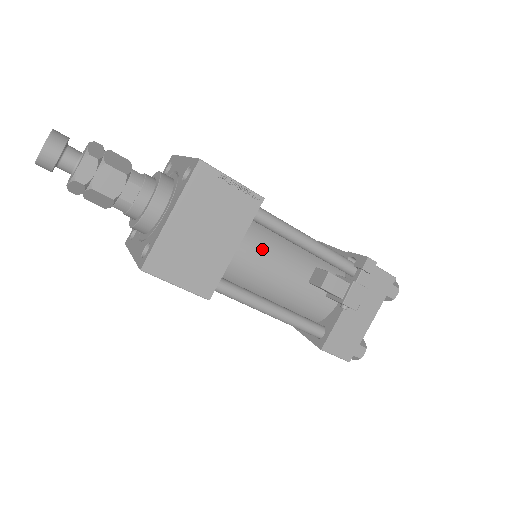
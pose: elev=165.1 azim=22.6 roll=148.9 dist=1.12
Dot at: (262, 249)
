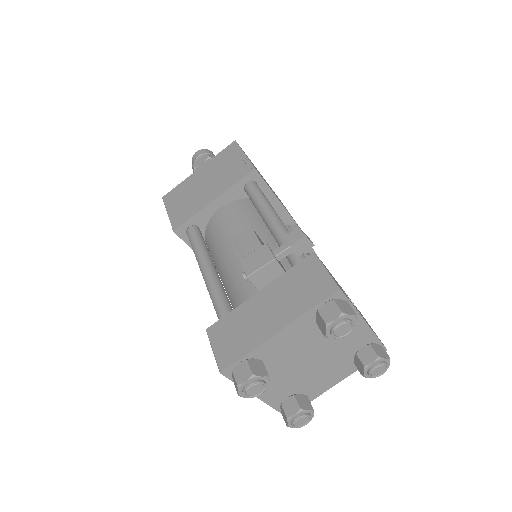
Dot at: (238, 218)
